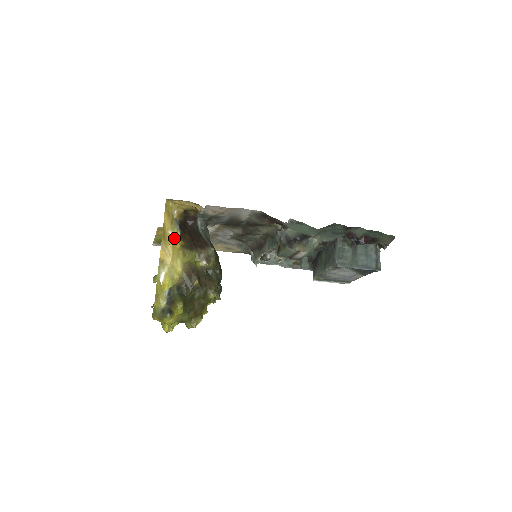
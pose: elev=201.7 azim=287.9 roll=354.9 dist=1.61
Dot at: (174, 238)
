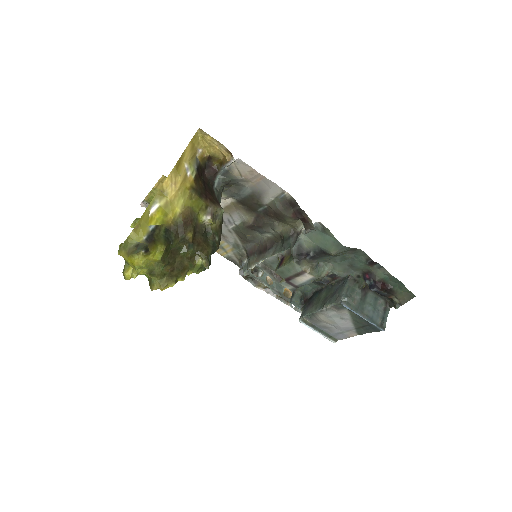
Dot at: (188, 174)
